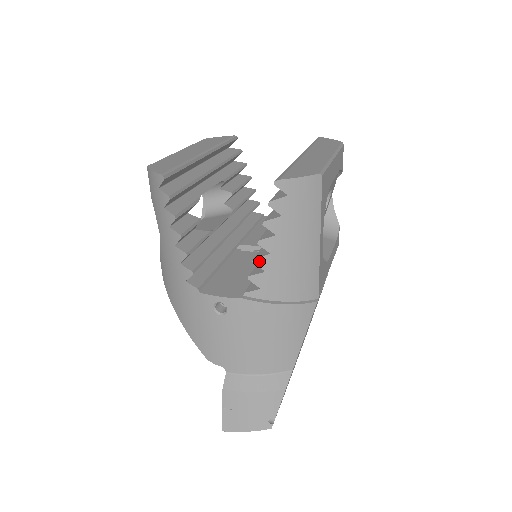
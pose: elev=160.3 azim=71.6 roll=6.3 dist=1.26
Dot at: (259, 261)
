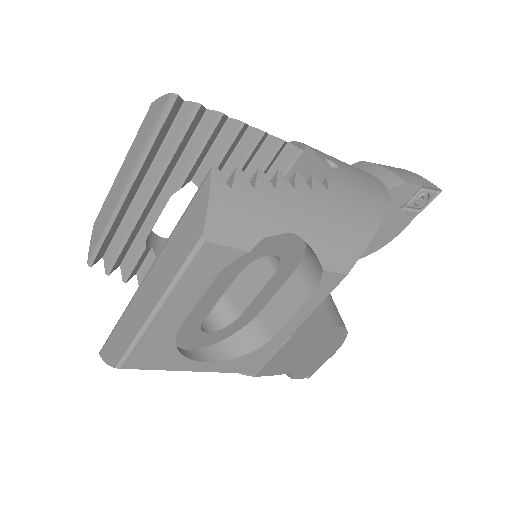
Dot at: occluded
